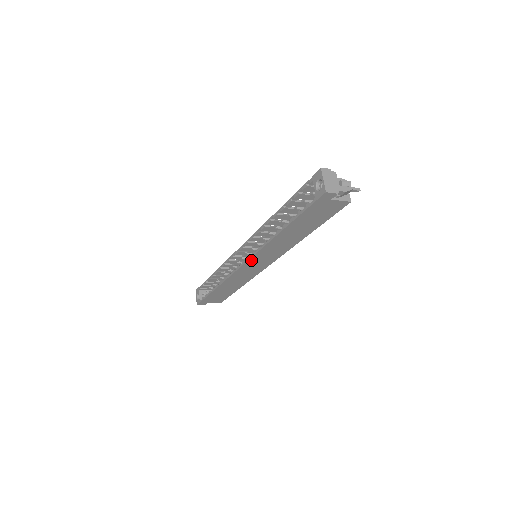
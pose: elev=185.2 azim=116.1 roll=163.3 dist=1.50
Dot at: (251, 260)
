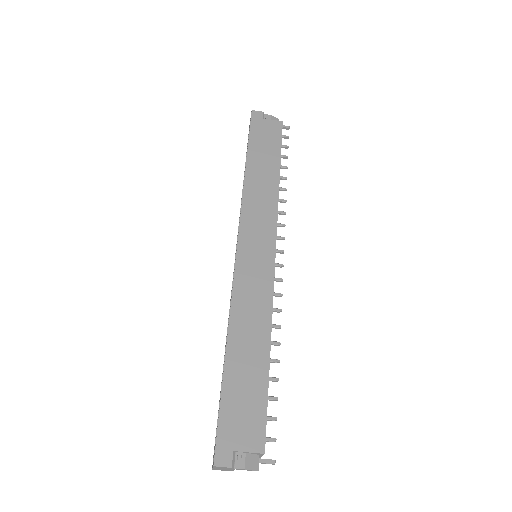
Dot at: (243, 234)
